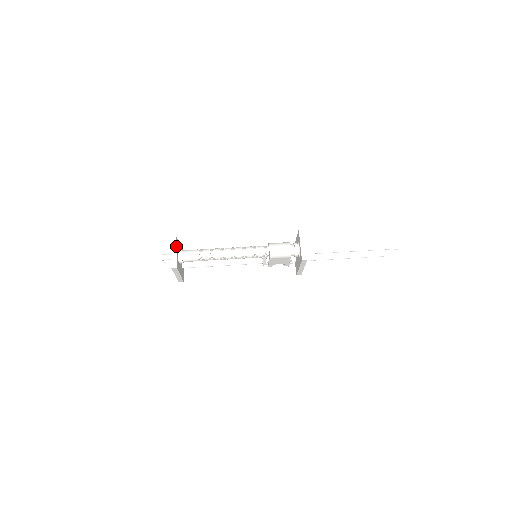
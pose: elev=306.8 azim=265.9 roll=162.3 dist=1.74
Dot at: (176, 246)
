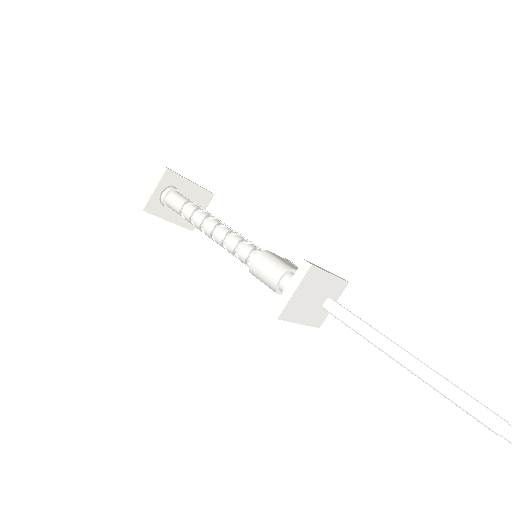
Dot at: (159, 181)
